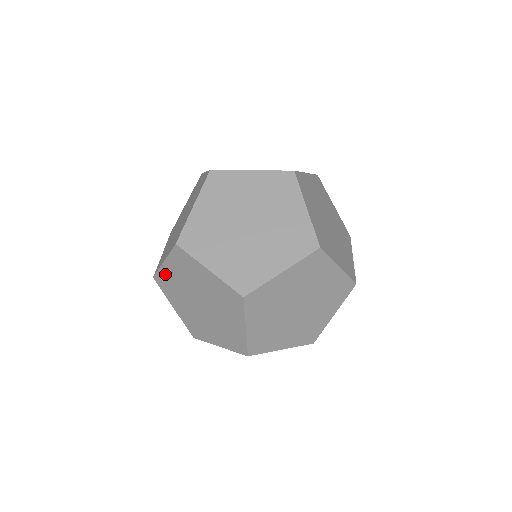
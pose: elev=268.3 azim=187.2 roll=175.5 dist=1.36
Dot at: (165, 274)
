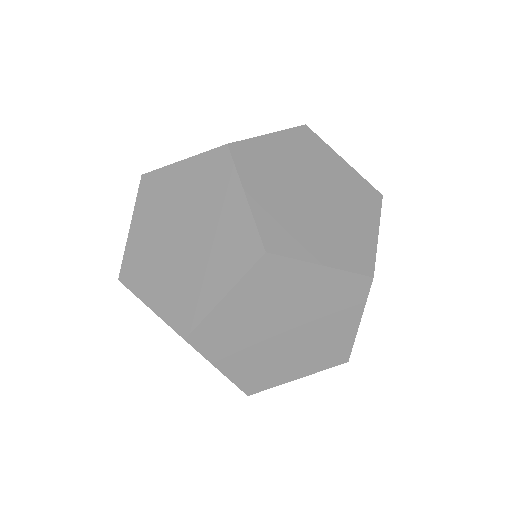
Dot at: occluded
